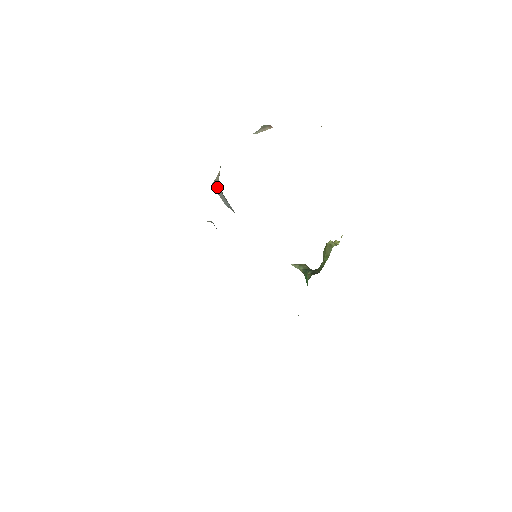
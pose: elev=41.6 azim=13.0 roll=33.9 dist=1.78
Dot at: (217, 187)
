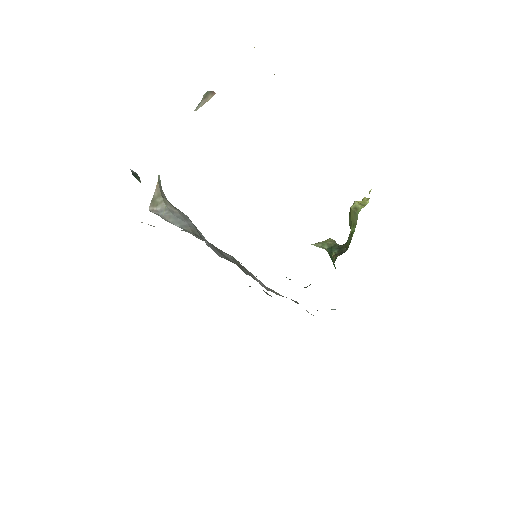
Dot at: (159, 205)
